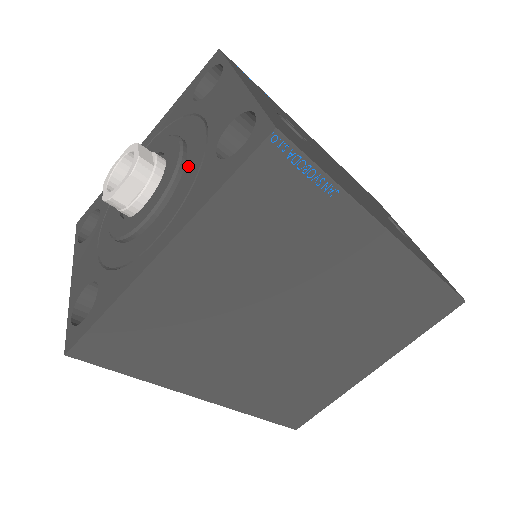
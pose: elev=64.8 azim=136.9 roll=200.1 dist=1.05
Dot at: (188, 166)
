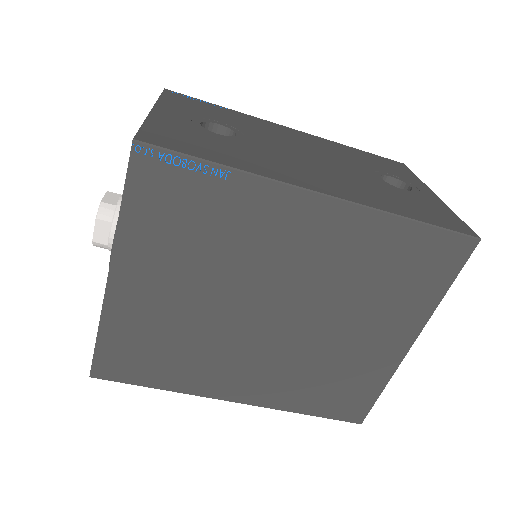
Dot at: occluded
